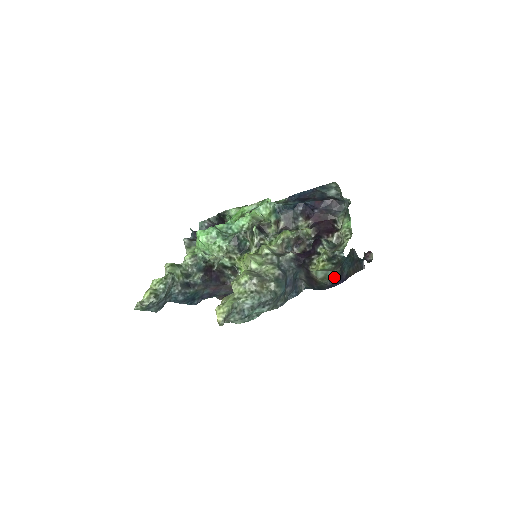
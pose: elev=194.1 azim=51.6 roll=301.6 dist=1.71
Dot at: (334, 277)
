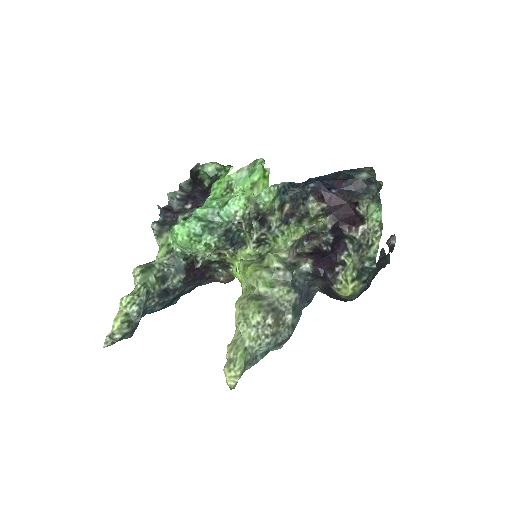
Dot at: (361, 291)
